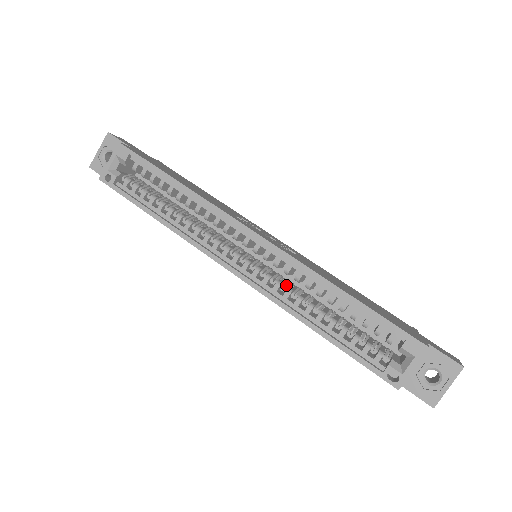
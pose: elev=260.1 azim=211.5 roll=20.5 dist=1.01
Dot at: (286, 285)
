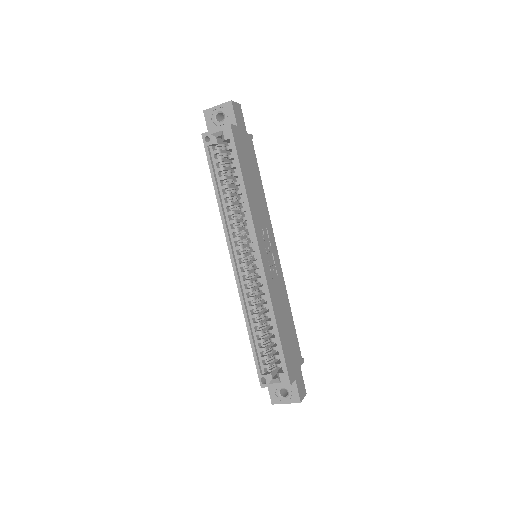
Dot at: (256, 289)
